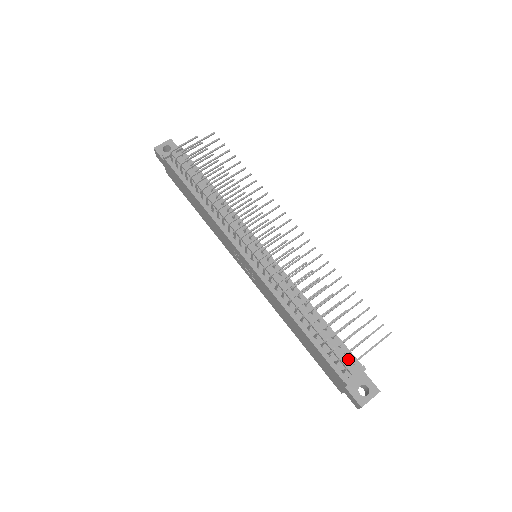
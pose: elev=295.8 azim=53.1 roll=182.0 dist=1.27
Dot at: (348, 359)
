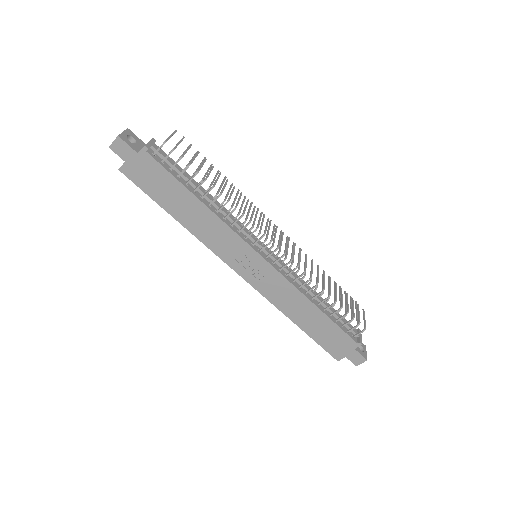
Dot at: occluded
